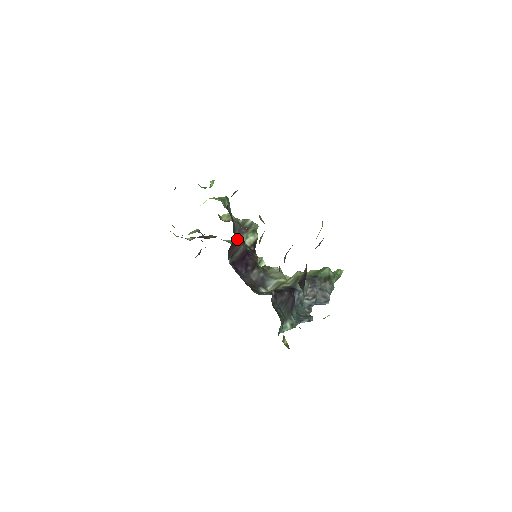
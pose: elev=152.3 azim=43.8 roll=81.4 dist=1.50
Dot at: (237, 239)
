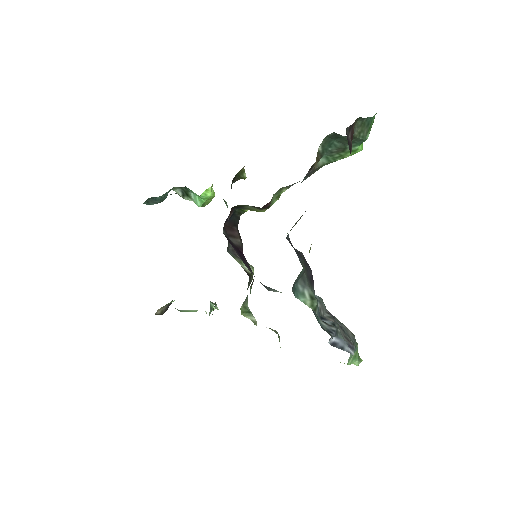
Dot at: (236, 224)
